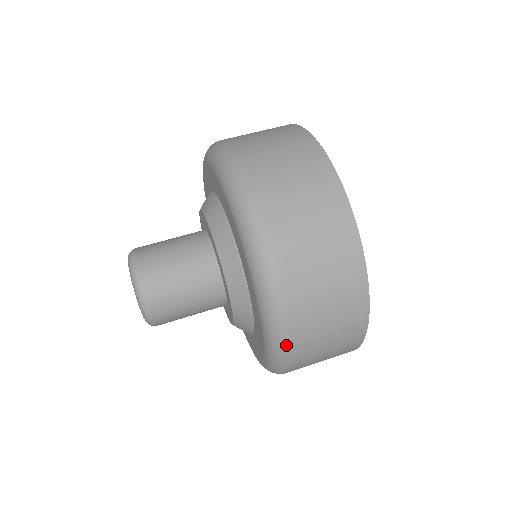
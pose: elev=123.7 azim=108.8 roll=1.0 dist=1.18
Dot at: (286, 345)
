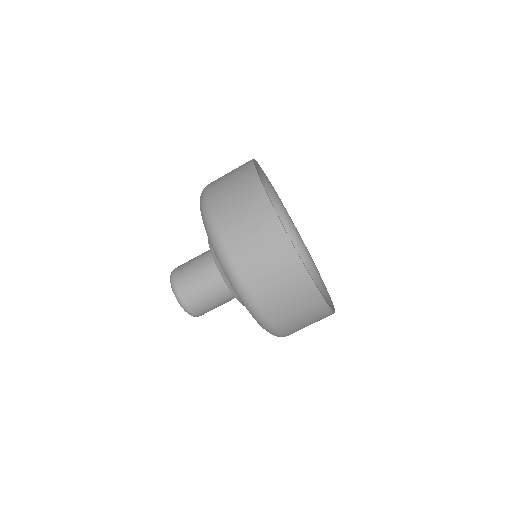
Dot at: (269, 325)
